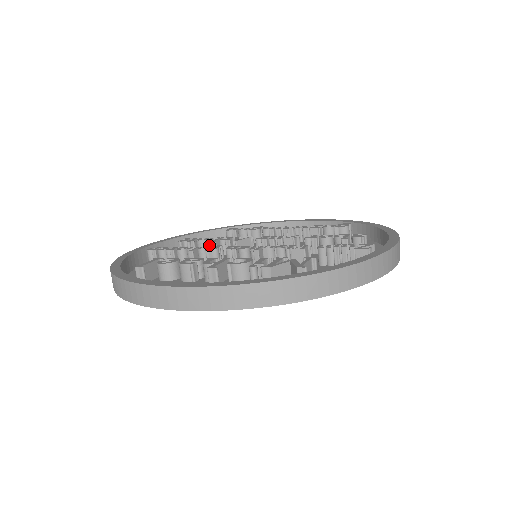
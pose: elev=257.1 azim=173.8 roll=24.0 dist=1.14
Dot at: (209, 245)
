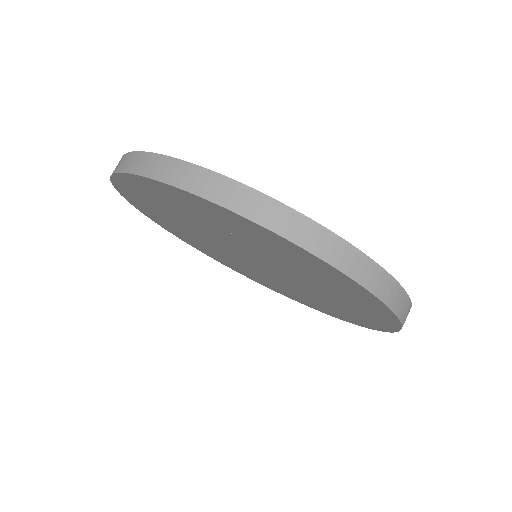
Dot at: occluded
